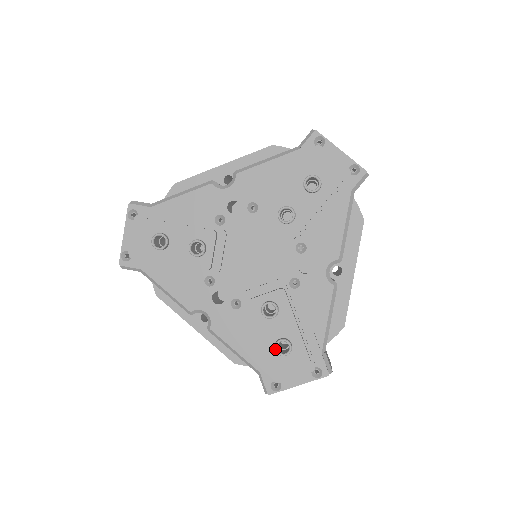
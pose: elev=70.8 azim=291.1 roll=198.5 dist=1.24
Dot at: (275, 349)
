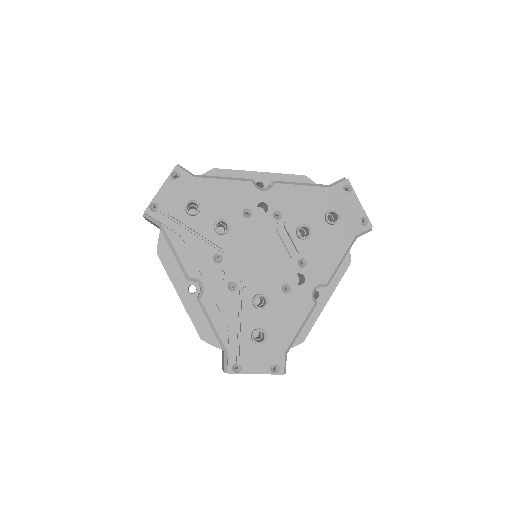
Dot at: (252, 335)
